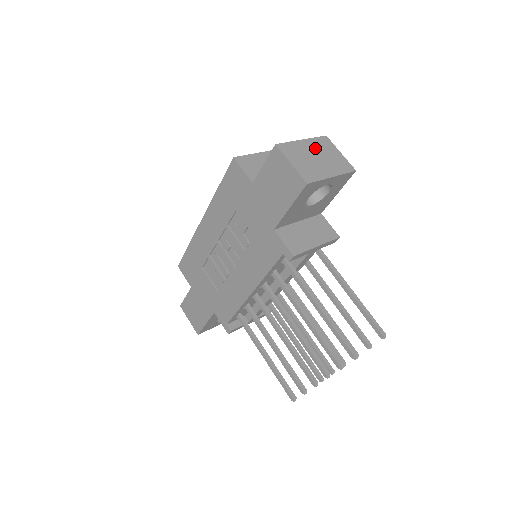
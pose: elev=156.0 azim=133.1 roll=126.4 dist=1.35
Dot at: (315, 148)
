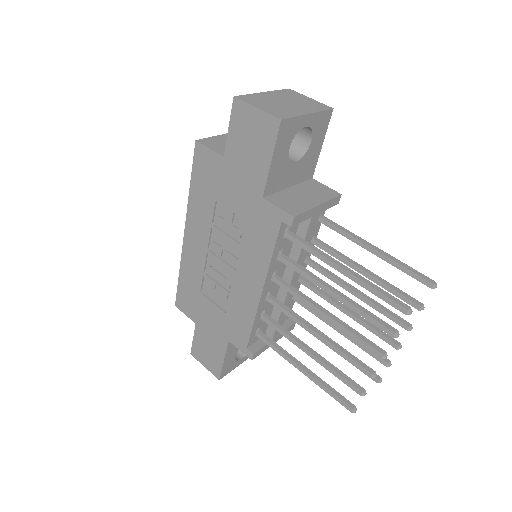
Dot at: (280, 97)
